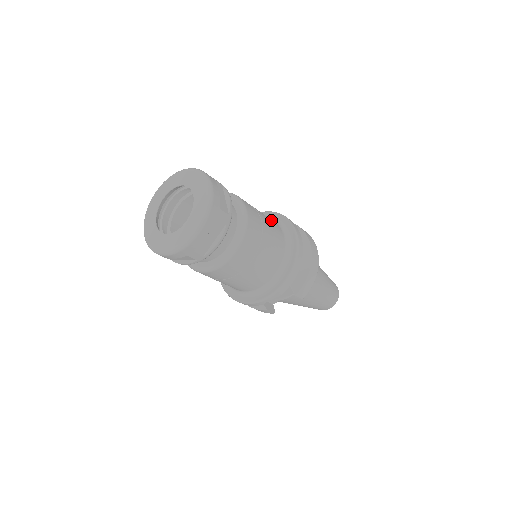
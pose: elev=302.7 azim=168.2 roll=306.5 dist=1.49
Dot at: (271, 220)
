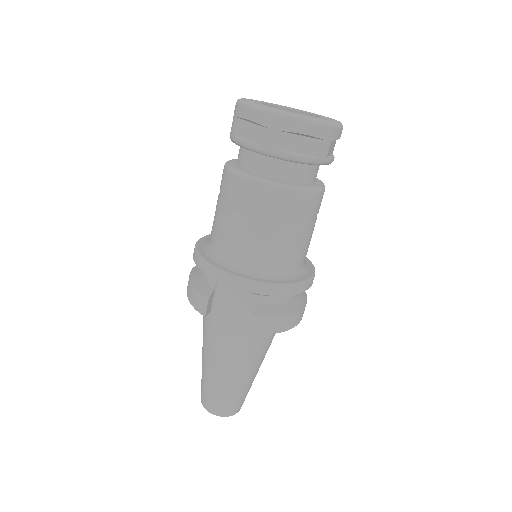
Dot at: occluded
